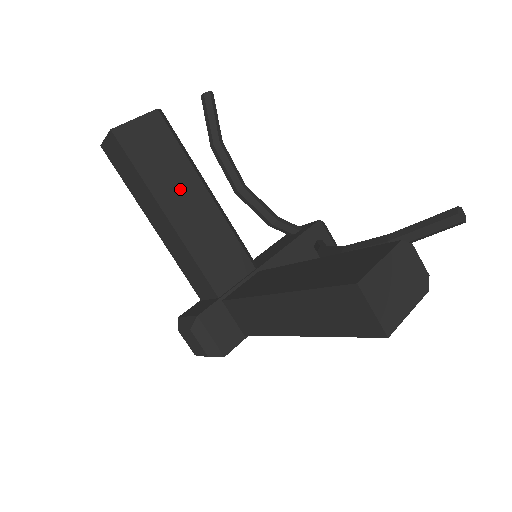
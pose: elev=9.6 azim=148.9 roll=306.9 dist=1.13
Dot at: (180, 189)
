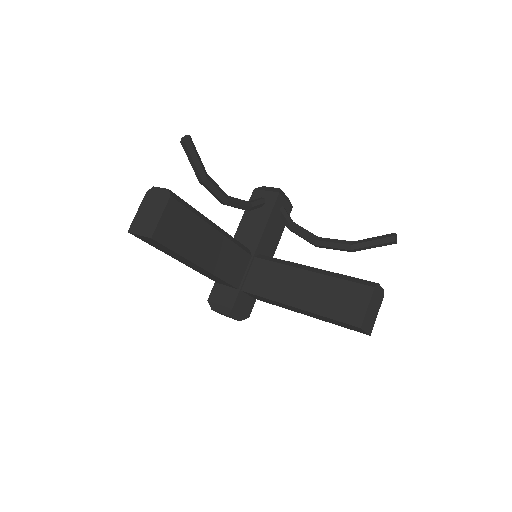
Dot at: (201, 242)
